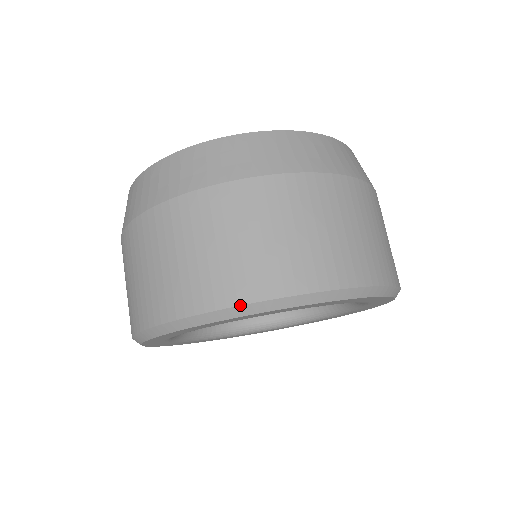
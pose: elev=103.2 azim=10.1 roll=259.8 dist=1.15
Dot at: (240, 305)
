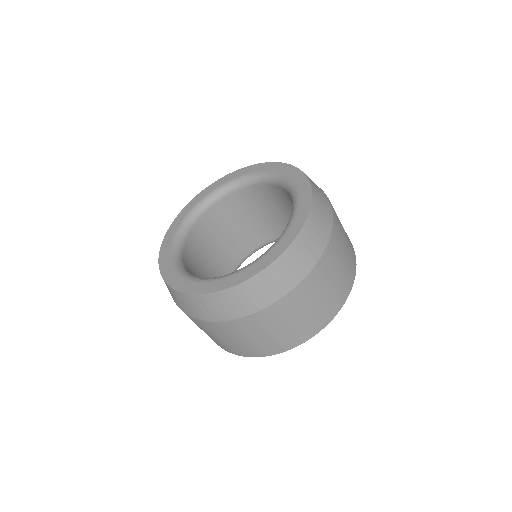
Dot at: occluded
